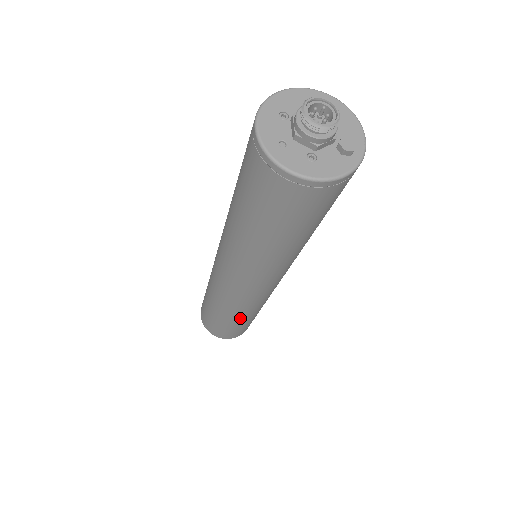
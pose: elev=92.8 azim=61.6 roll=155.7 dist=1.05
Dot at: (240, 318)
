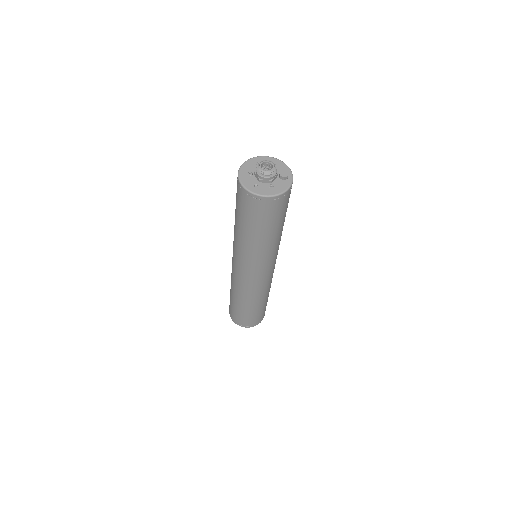
Dot at: (260, 302)
